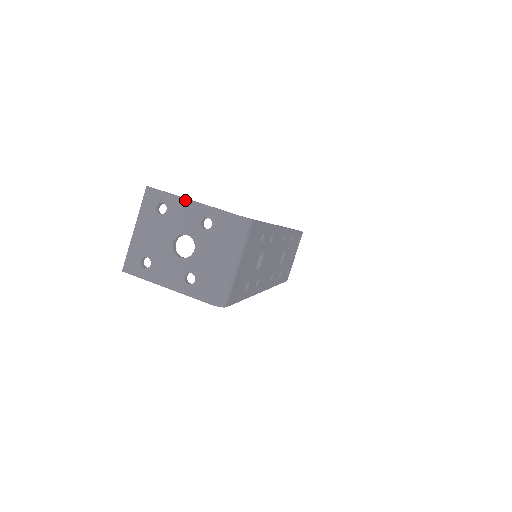
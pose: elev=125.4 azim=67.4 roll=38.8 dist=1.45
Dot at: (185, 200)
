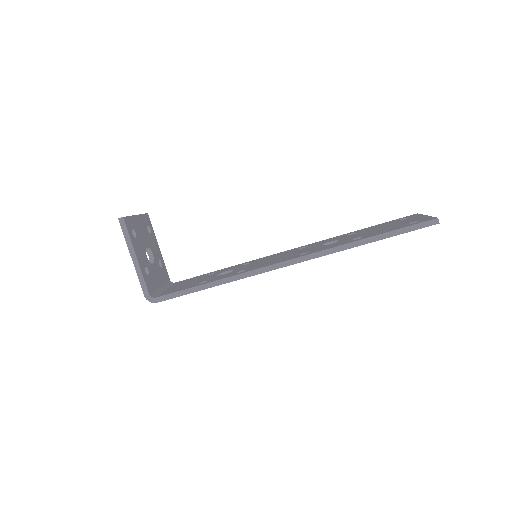
Dot at: (130, 253)
